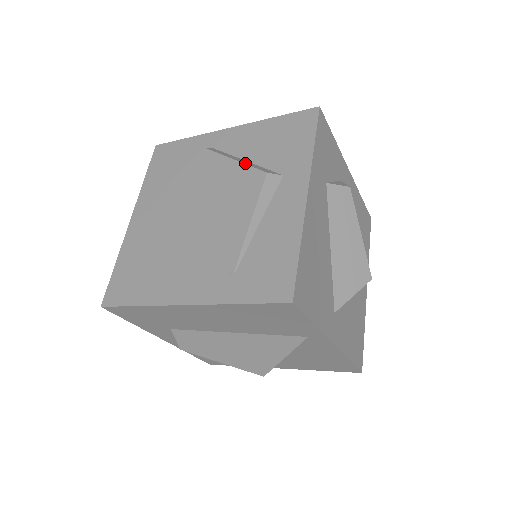
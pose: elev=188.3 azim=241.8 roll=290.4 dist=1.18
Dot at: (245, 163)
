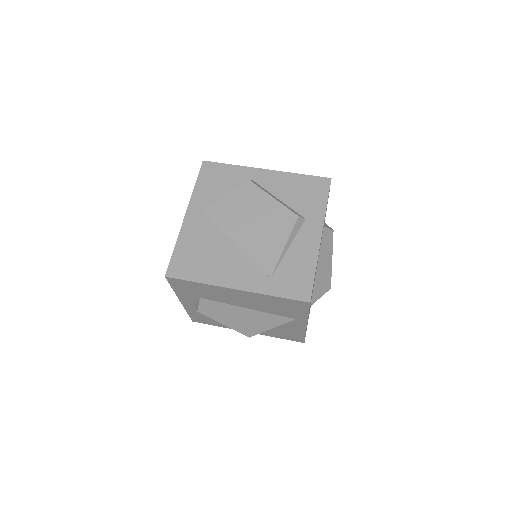
Dot at: (282, 203)
